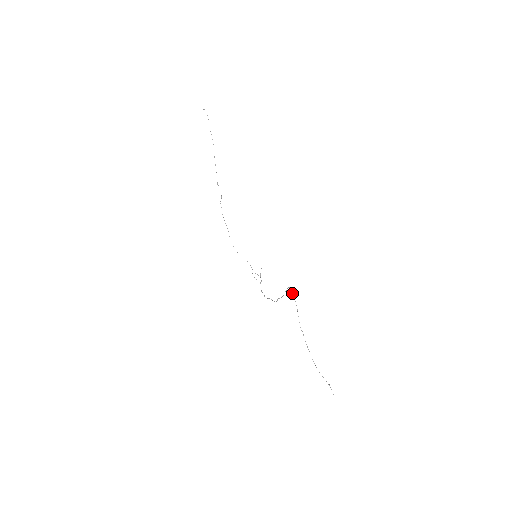
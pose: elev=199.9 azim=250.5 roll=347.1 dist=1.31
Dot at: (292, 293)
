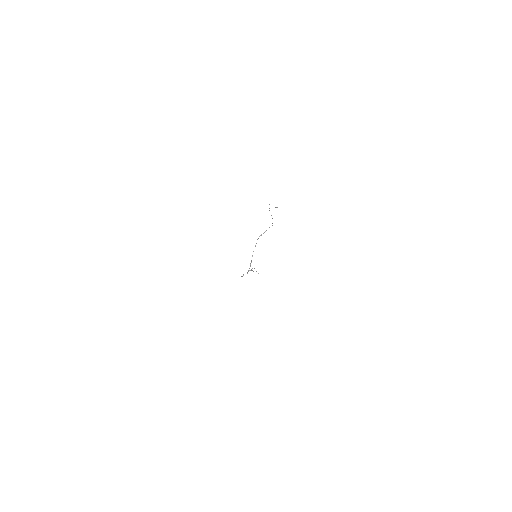
Dot at: (272, 223)
